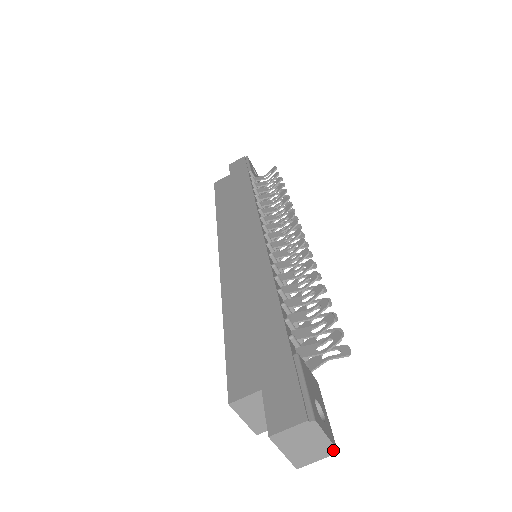
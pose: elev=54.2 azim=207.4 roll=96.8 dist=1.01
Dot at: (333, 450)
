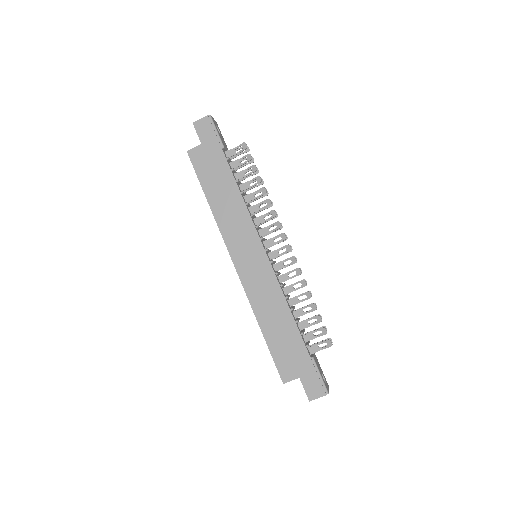
Dot at: occluded
